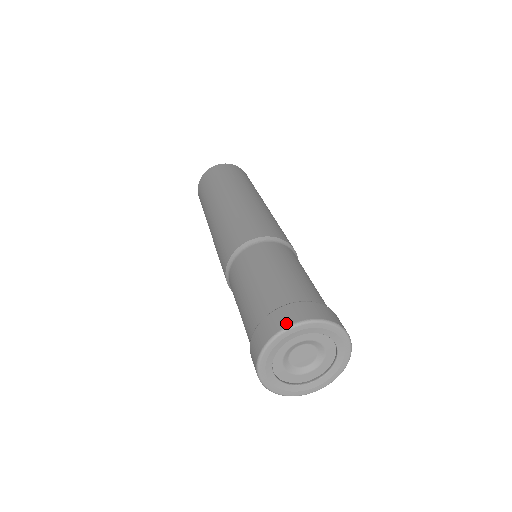
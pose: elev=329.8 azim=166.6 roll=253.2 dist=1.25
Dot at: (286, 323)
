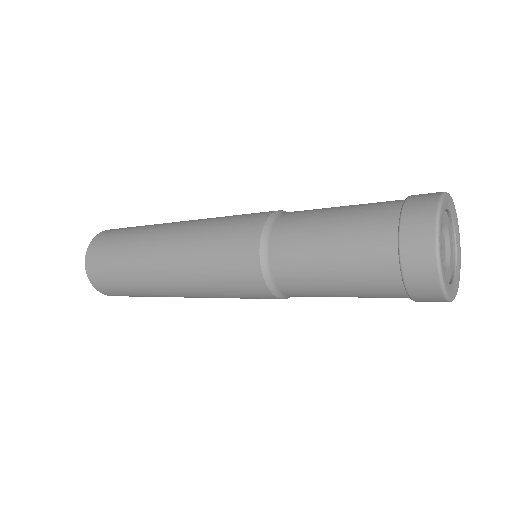
Dot at: (430, 228)
